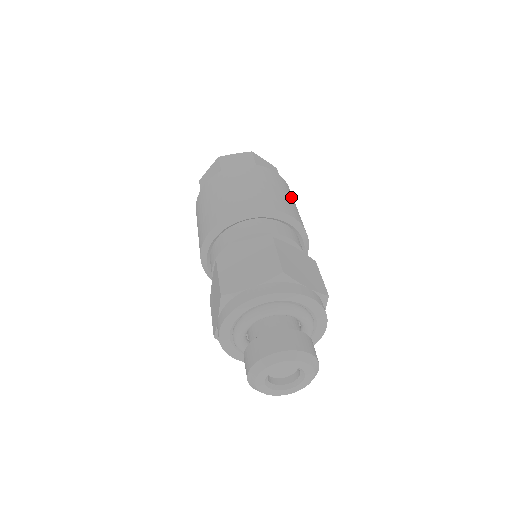
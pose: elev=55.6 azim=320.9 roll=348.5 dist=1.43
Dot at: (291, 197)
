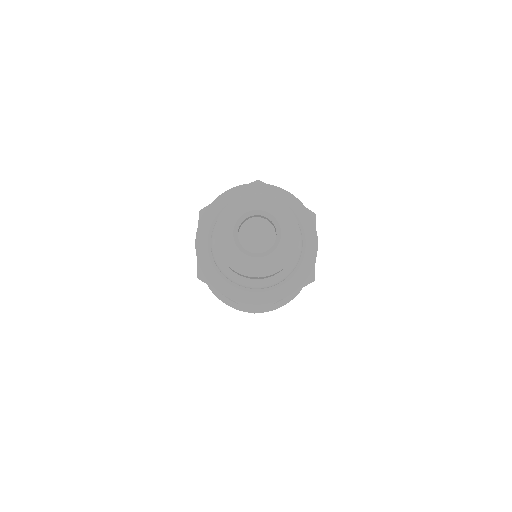
Dot at: occluded
